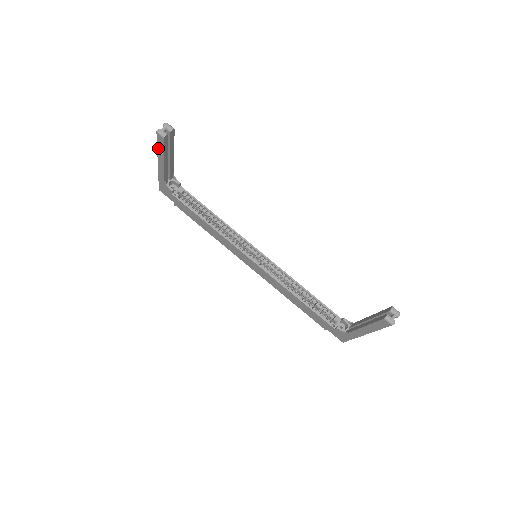
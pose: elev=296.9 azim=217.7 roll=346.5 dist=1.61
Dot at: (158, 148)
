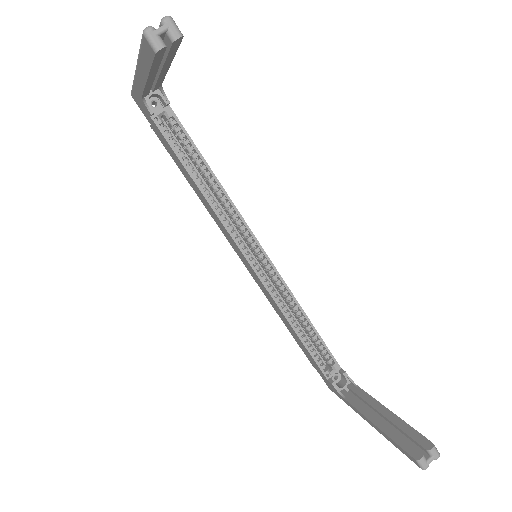
Dot at: (141, 55)
